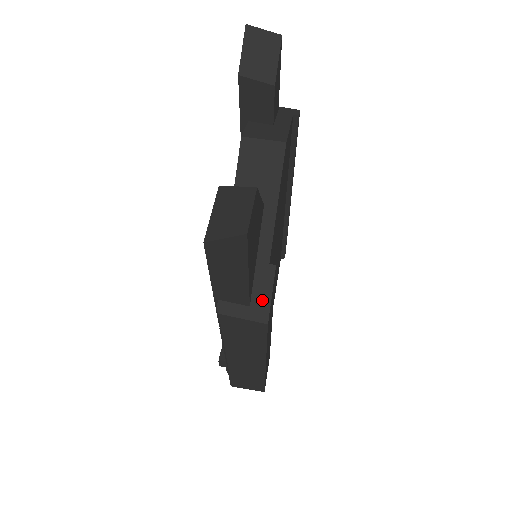
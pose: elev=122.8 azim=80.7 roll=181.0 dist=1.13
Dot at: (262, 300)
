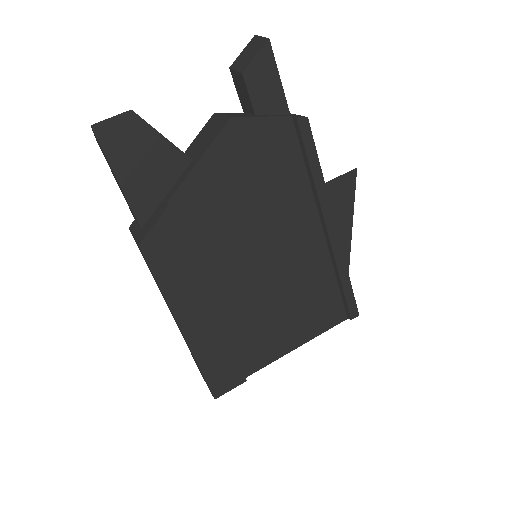
Dot at: (148, 227)
